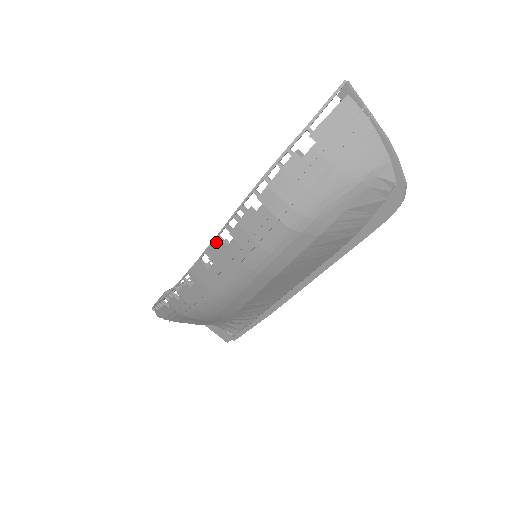
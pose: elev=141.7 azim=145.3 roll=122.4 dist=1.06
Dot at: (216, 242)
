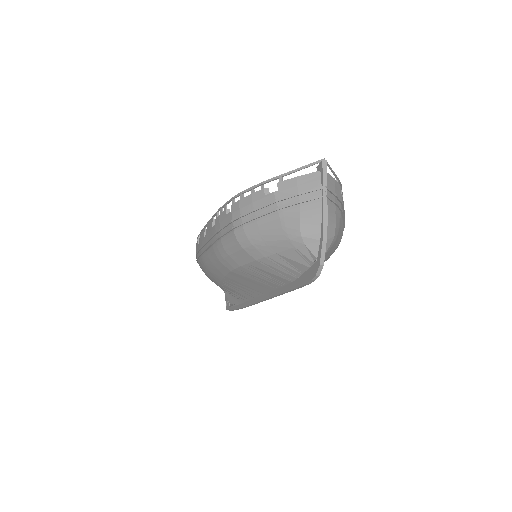
Dot at: (211, 221)
